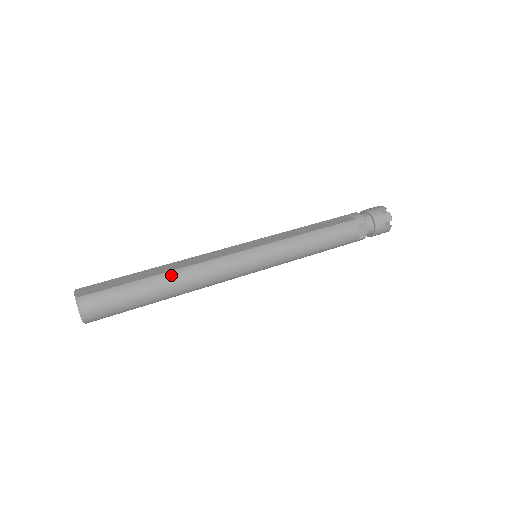
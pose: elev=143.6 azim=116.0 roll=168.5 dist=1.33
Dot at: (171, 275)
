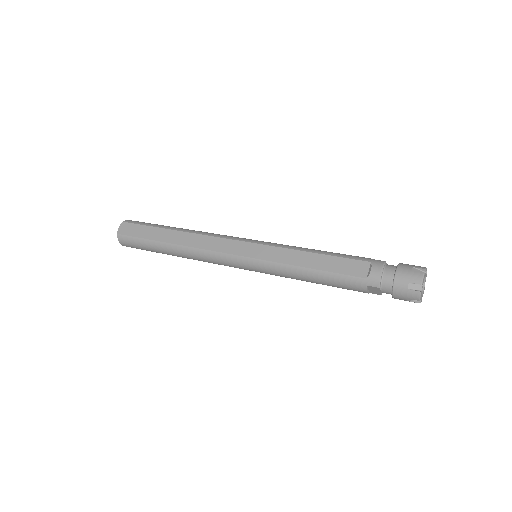
Dot at: (174, 248)
